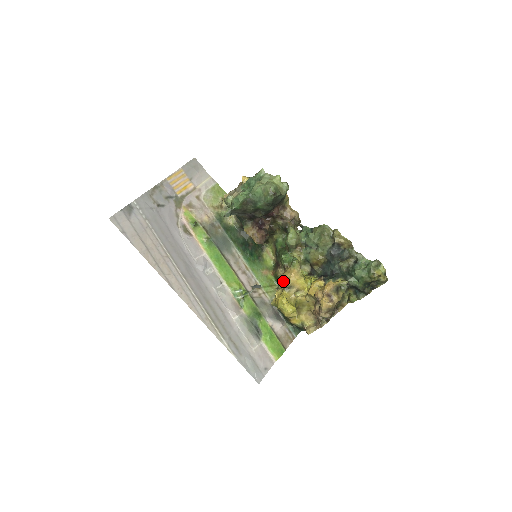
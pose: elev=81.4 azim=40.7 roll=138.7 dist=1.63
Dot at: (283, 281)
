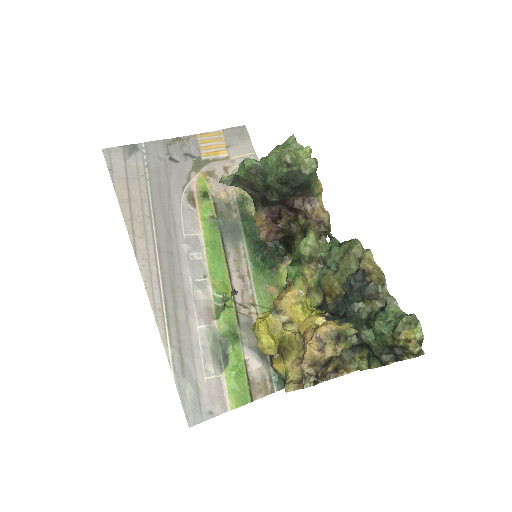
Dot at: (274, 300)
